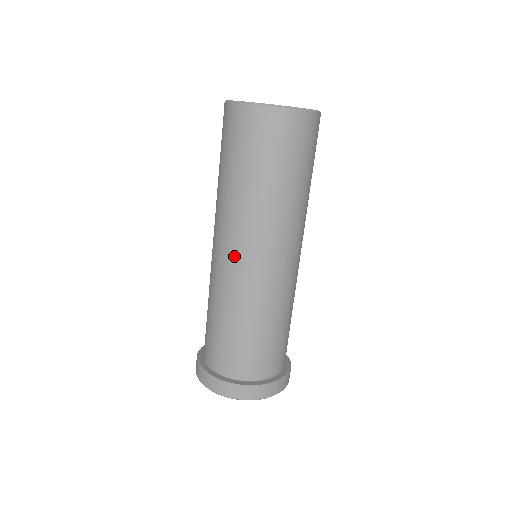
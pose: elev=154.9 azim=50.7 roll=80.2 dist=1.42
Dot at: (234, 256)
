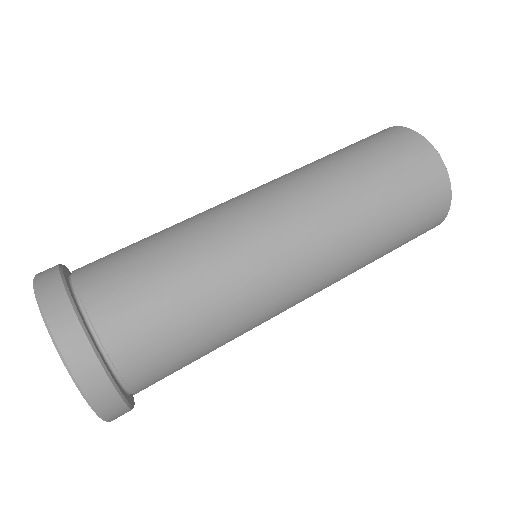
Dot at: occluded
